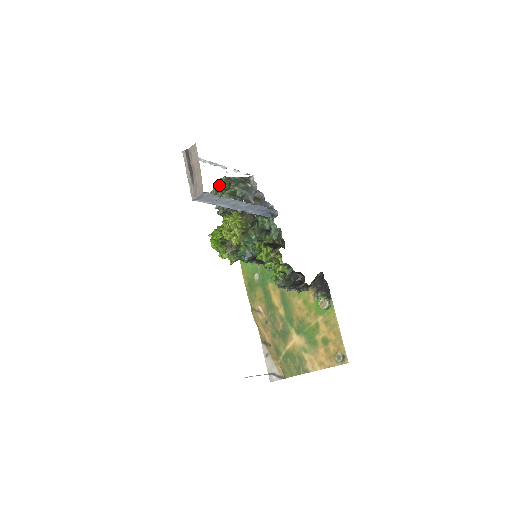
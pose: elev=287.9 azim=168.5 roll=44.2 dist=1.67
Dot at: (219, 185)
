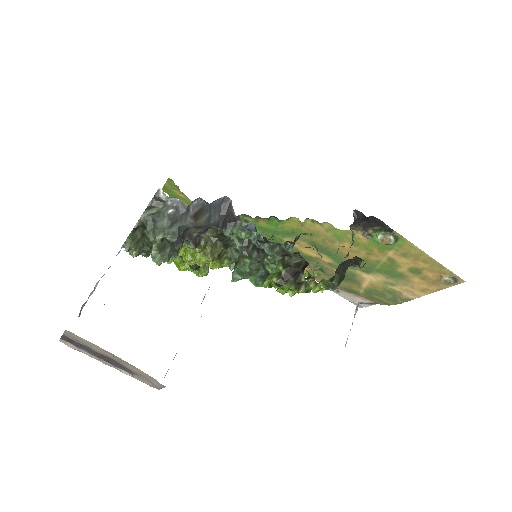
Dot at: (133, 253)
